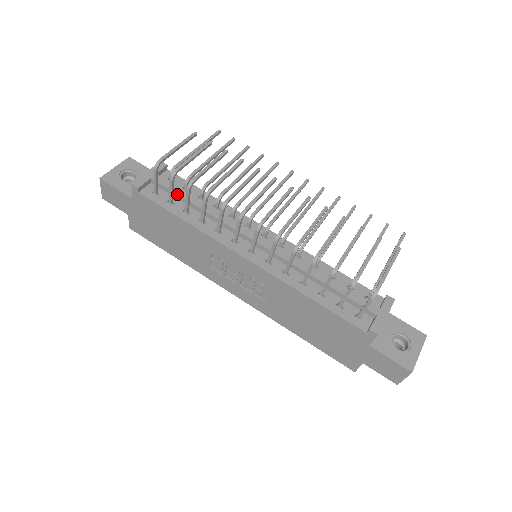
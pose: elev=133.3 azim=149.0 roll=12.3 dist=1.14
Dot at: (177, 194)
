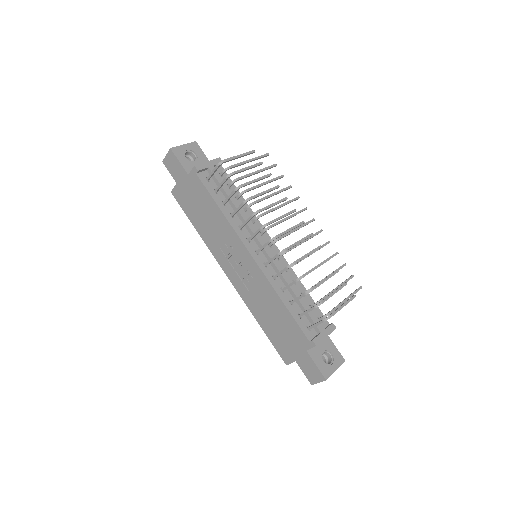
Dot at: (223, 188)
